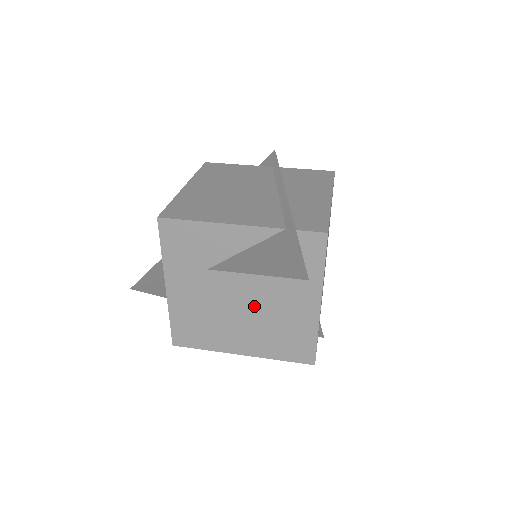
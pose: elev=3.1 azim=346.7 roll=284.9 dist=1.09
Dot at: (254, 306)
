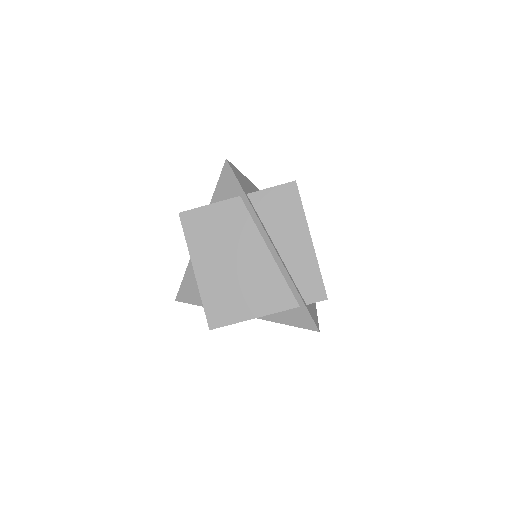
Dot at: occluded
